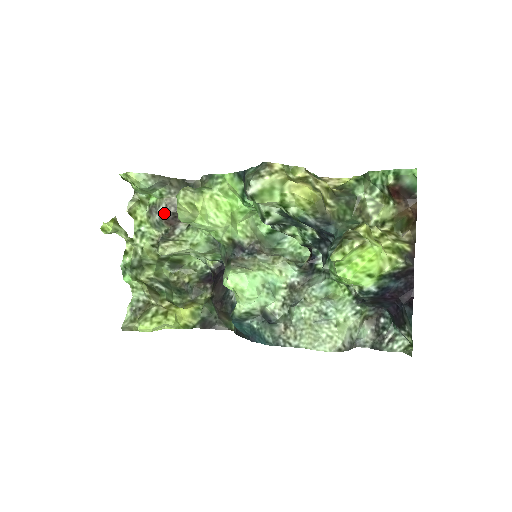
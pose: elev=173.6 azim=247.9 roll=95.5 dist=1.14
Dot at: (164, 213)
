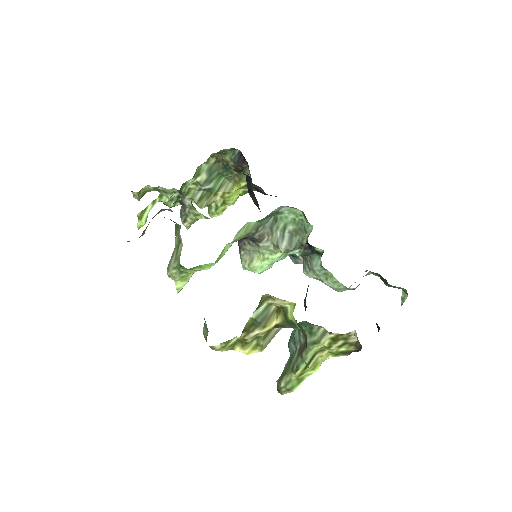
Dot at: occluded
